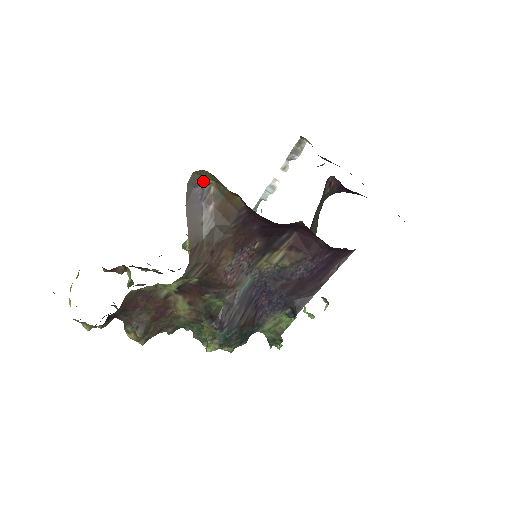
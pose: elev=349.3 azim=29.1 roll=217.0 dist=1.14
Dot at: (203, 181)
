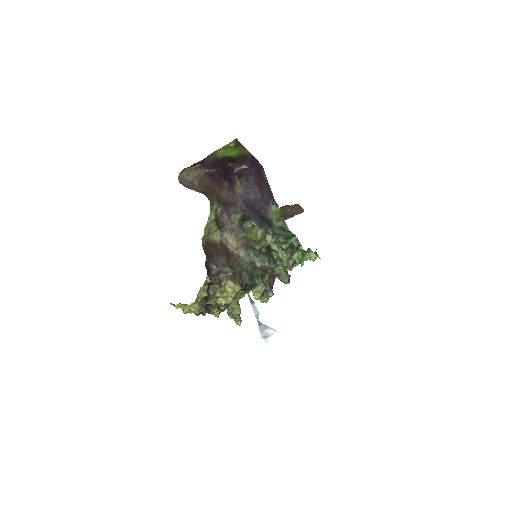
Dot at: (184, 179)
